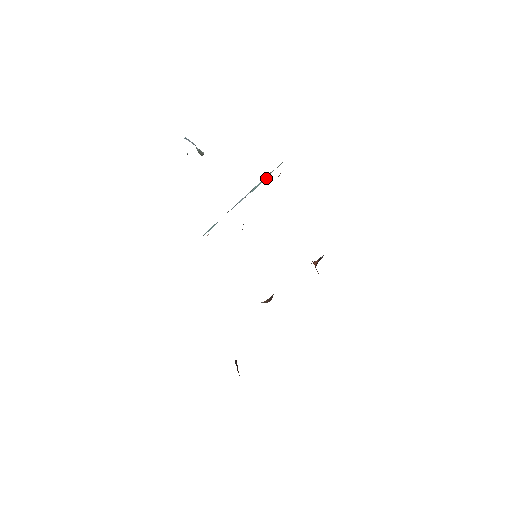
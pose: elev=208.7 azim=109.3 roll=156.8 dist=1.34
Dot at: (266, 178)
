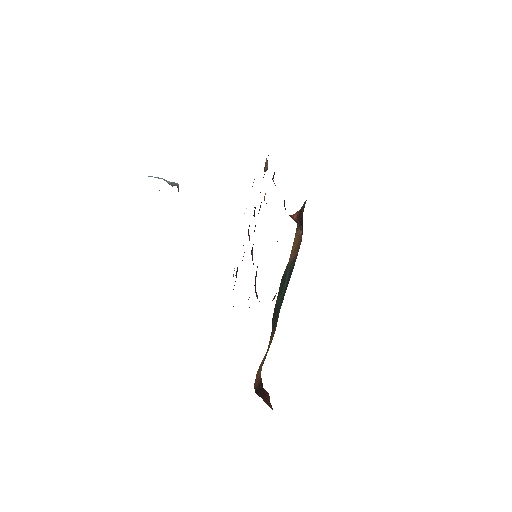
Dot at: occluded
